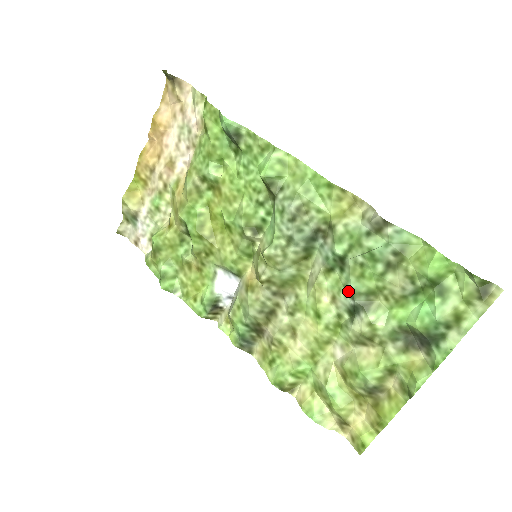
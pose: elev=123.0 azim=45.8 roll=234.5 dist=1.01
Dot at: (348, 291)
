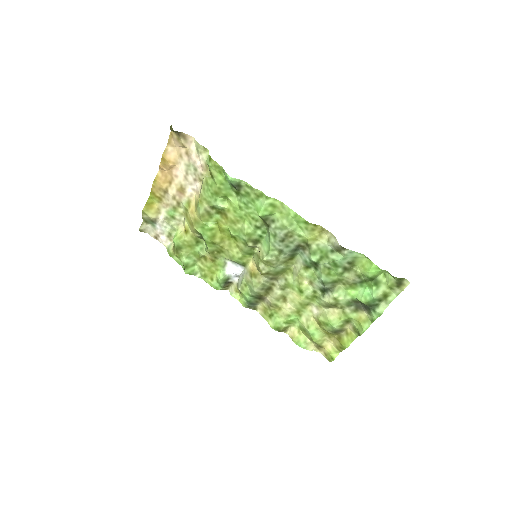
Dot at: (320, 281)
